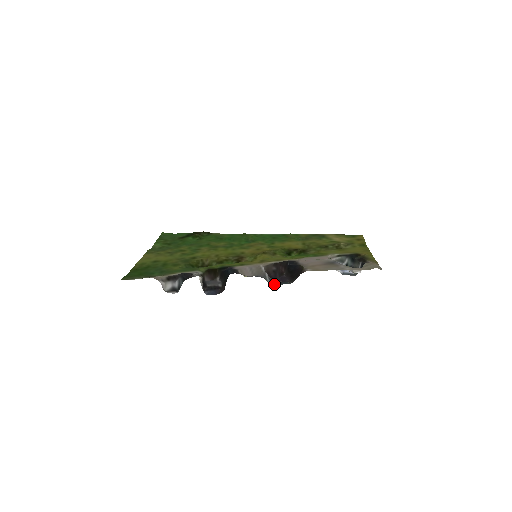
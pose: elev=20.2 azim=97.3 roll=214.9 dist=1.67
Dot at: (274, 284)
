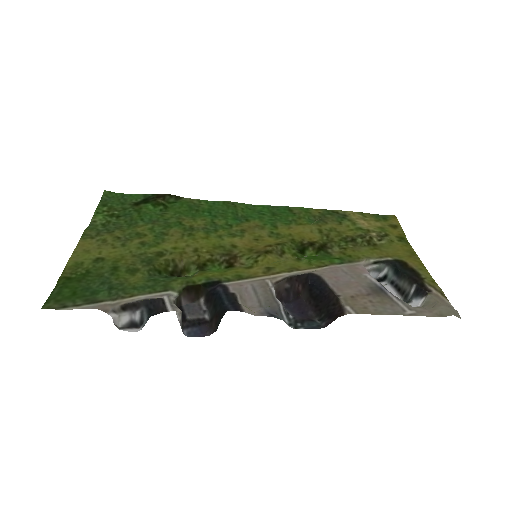
Dot at: (294, 325)
